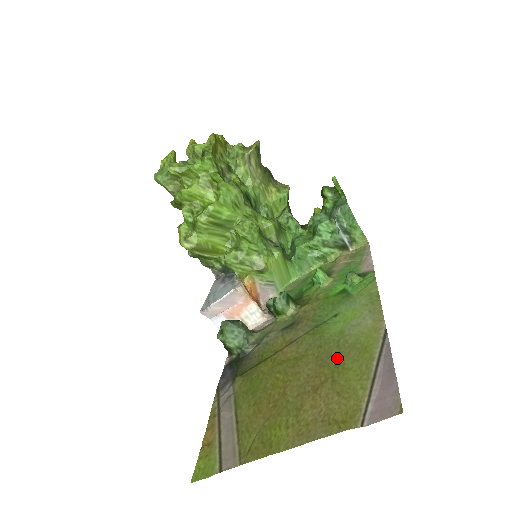
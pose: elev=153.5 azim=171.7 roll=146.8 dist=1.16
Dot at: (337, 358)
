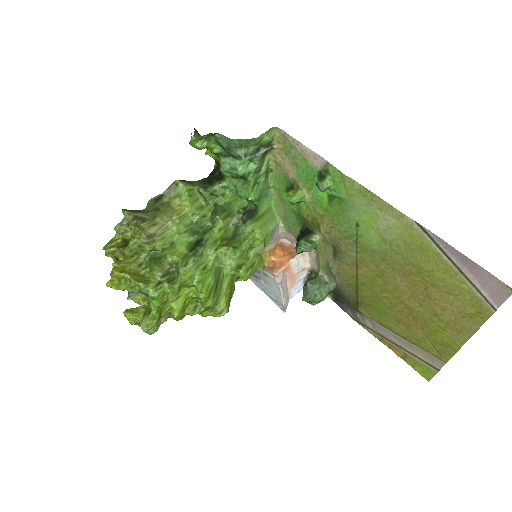
Dot at: (410, 265)
